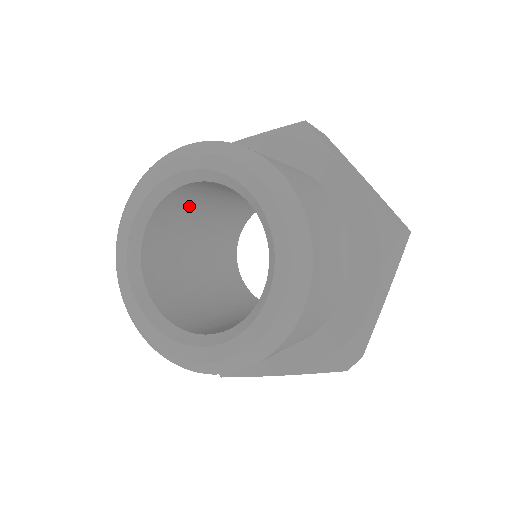
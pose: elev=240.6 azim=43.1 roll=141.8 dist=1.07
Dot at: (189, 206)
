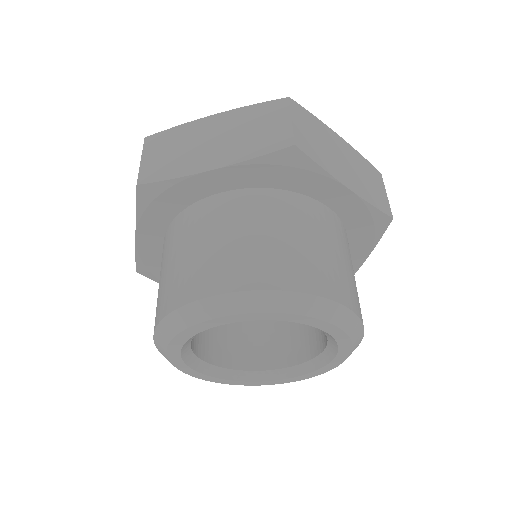
Dot at: occluded
